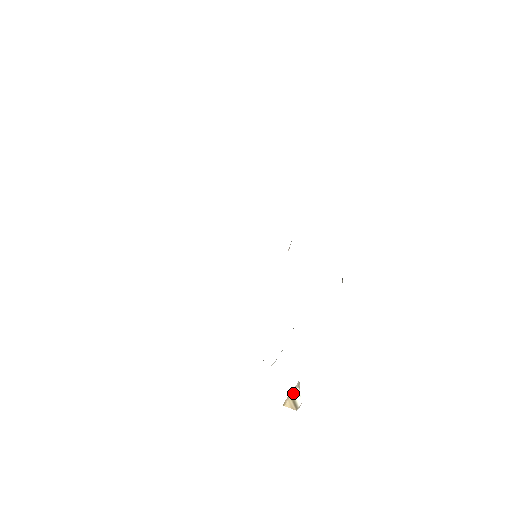
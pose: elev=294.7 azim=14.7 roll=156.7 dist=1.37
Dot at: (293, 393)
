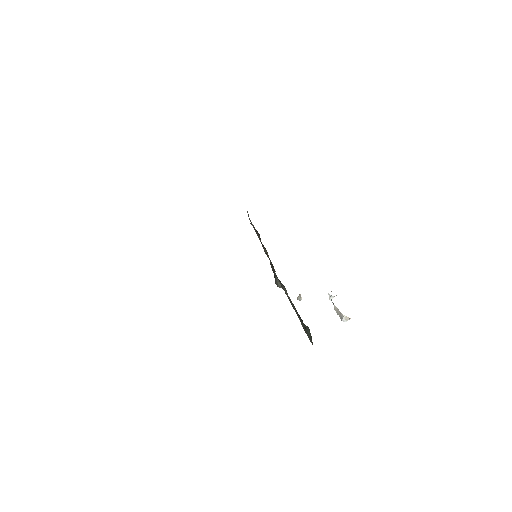
Dot at: occluded
